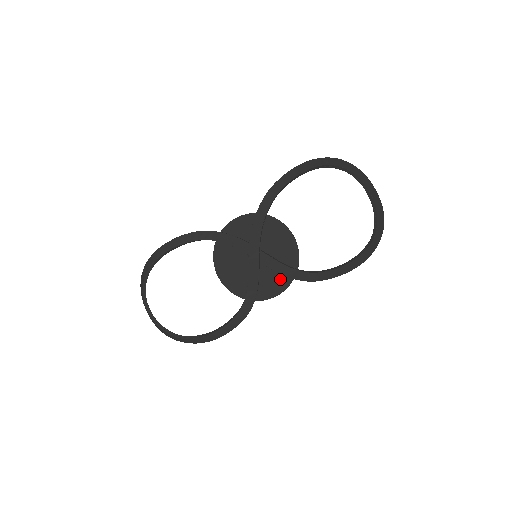
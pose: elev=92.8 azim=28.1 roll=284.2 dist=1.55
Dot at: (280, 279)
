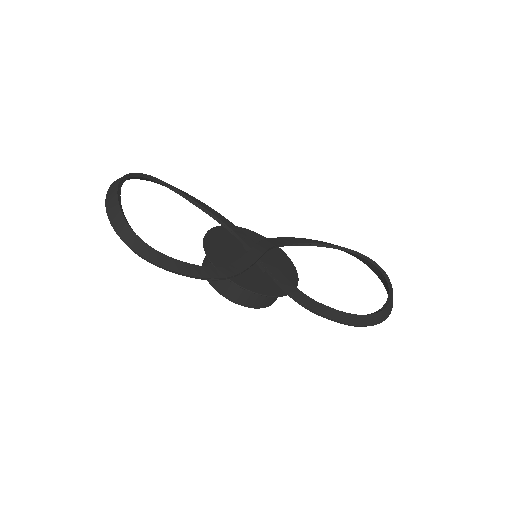
Dot at: (269, 286)
